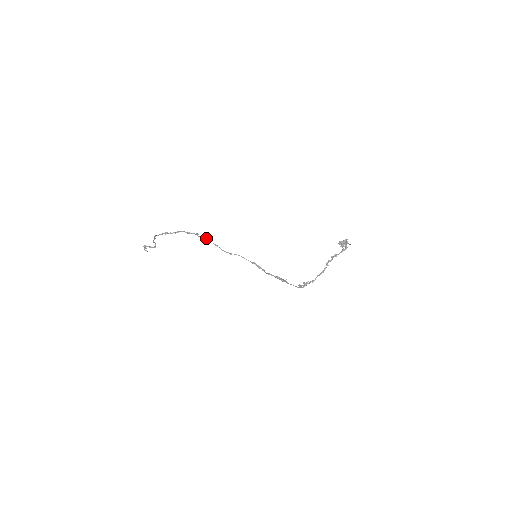
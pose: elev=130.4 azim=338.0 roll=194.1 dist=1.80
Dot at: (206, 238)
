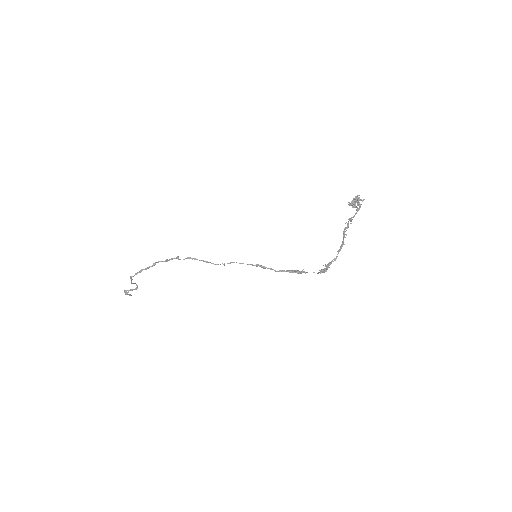
Dot at: (190, 258)
